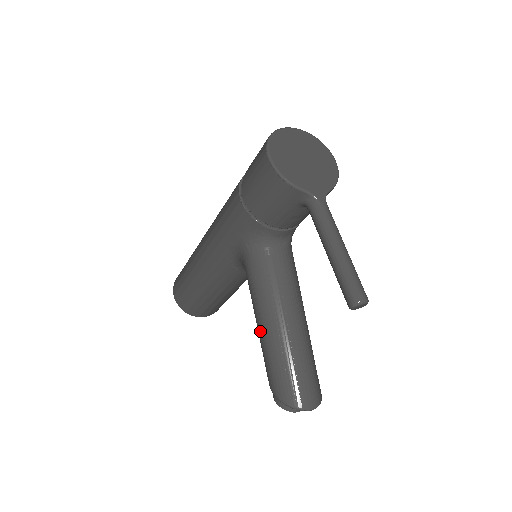
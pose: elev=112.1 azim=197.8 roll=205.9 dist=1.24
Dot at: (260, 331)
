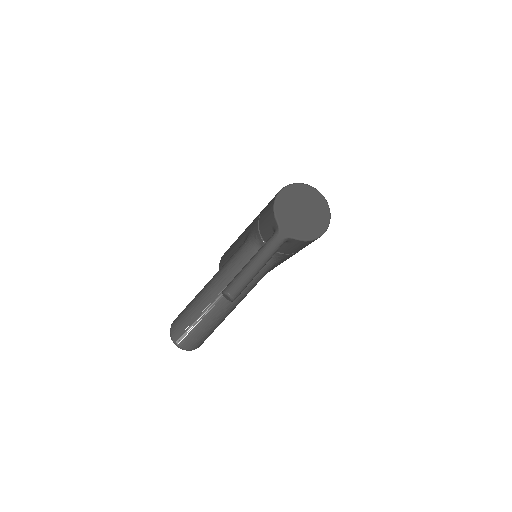
Dot at: (205, 285)
